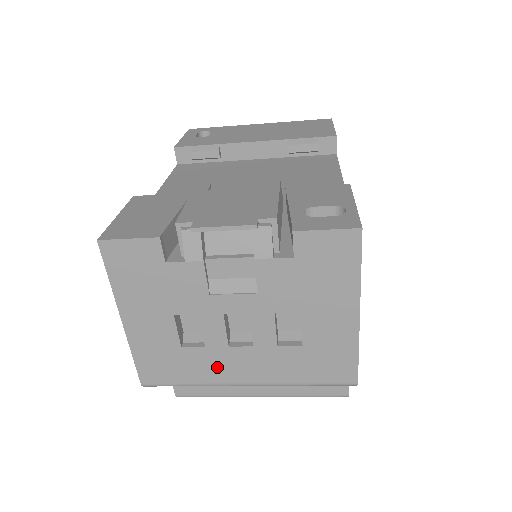
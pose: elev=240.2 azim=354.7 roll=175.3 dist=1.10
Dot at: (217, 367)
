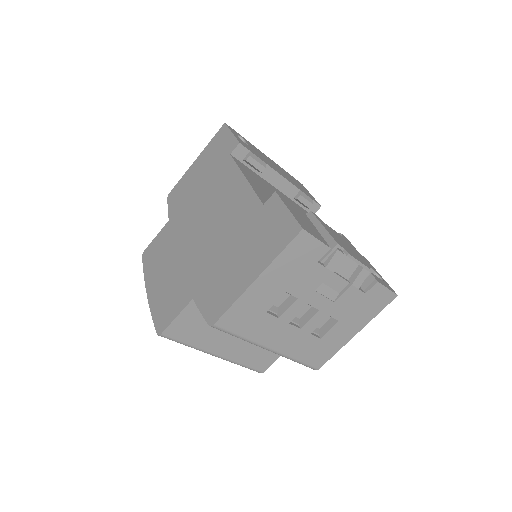
Dot at: (270, 333)
